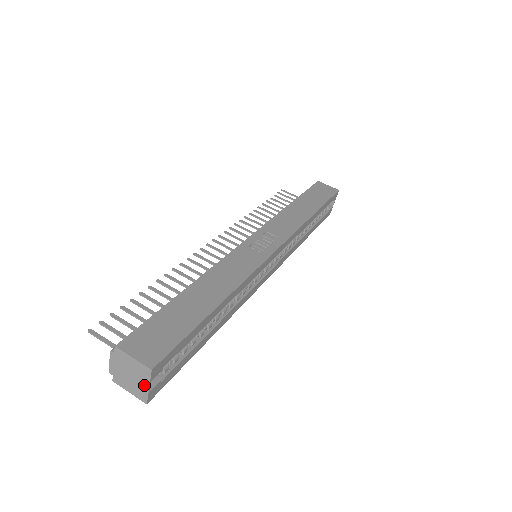
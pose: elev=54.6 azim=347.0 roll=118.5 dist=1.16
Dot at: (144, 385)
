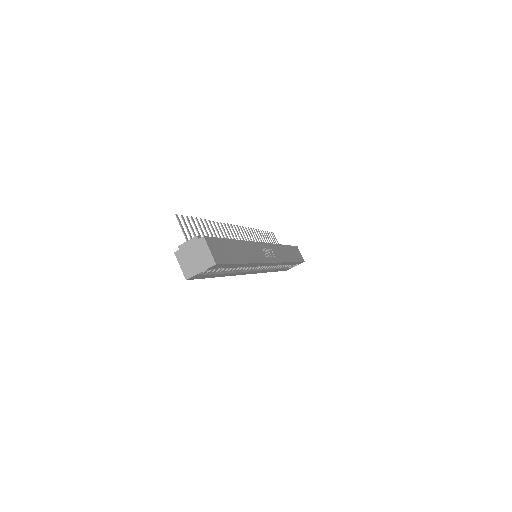
Dot at: (199, 269)
